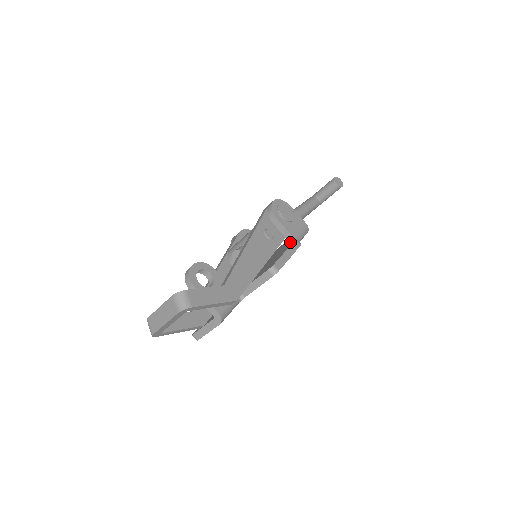
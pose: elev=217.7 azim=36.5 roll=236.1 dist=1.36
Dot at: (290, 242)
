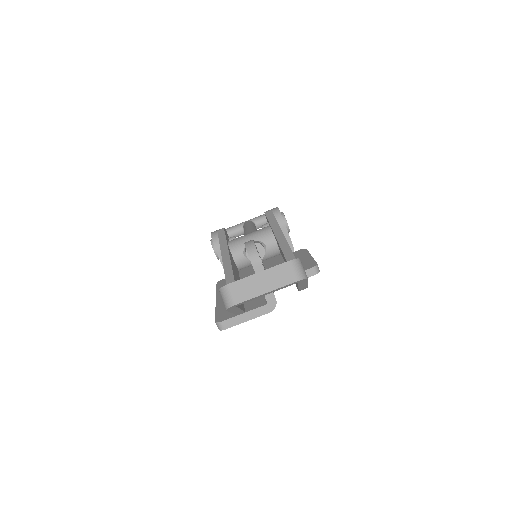
Dot at: occluded
